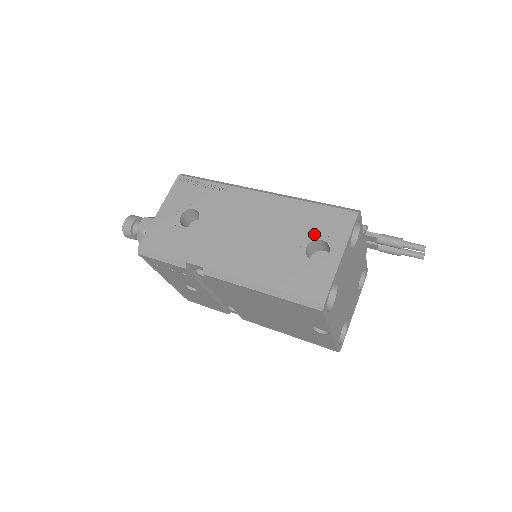
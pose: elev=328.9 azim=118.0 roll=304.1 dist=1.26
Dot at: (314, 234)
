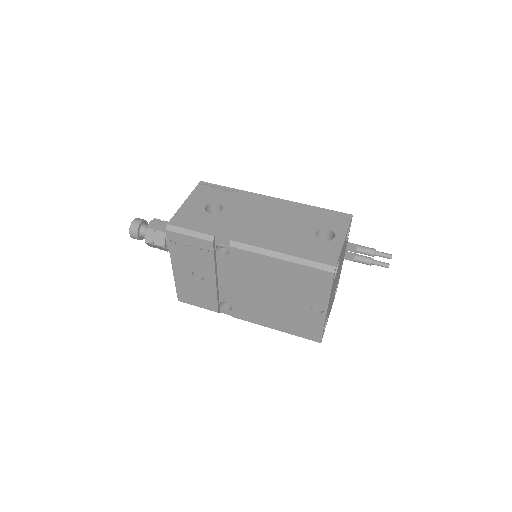
Dot at: (321, 225)
